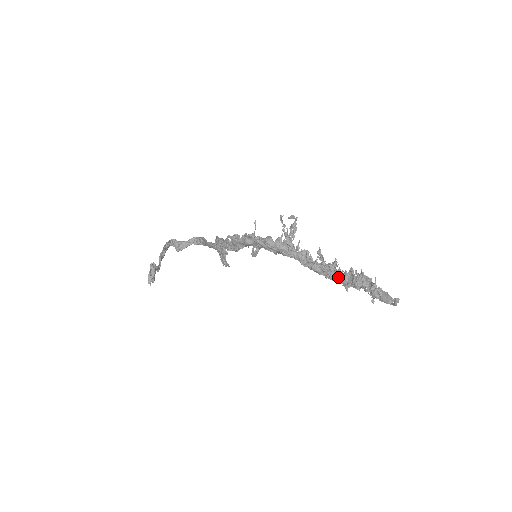
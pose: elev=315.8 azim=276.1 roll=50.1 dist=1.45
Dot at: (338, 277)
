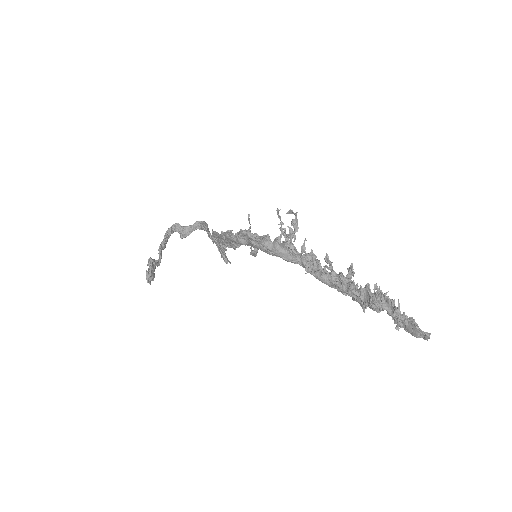
Dot at: (351, 293)
